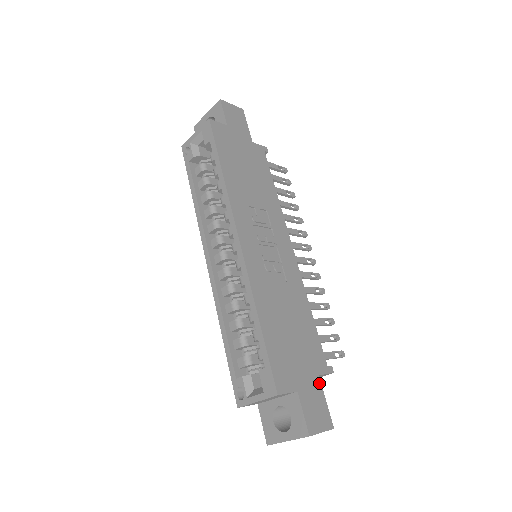
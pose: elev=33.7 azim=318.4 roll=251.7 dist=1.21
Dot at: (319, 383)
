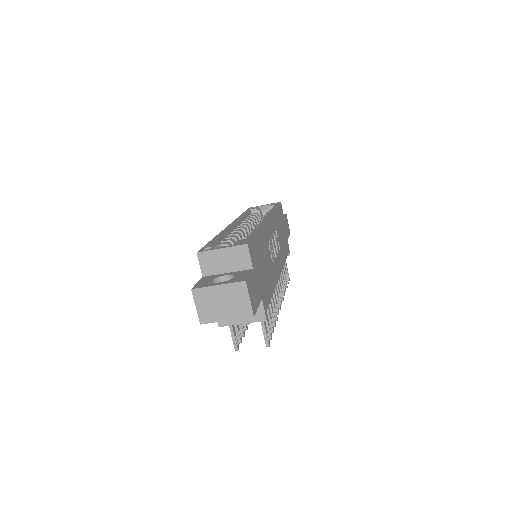
Dot at: (260, 299)
